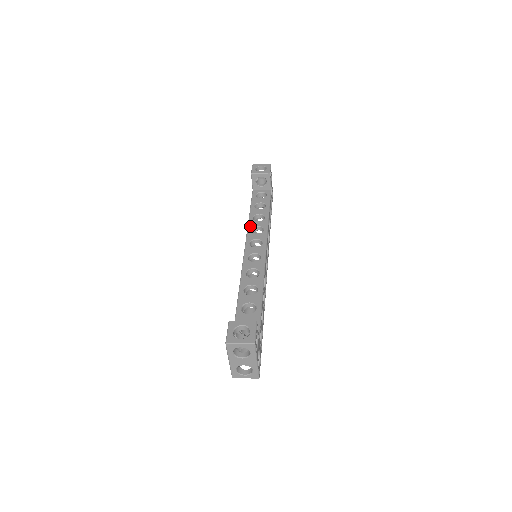
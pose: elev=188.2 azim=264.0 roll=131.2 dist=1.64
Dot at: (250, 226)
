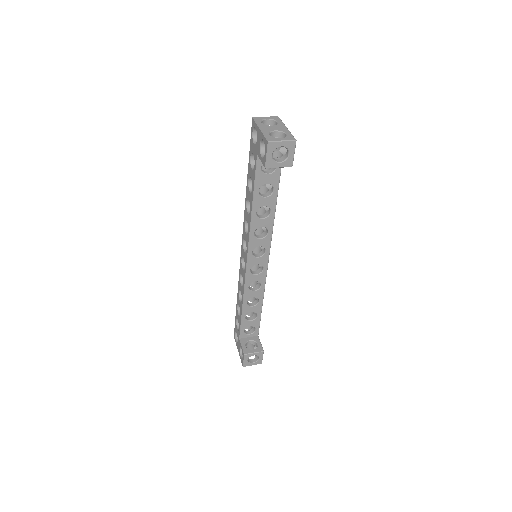
Dot at: (253, 228)
